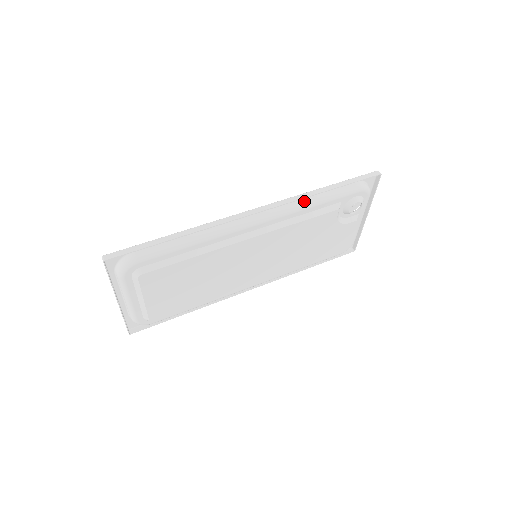
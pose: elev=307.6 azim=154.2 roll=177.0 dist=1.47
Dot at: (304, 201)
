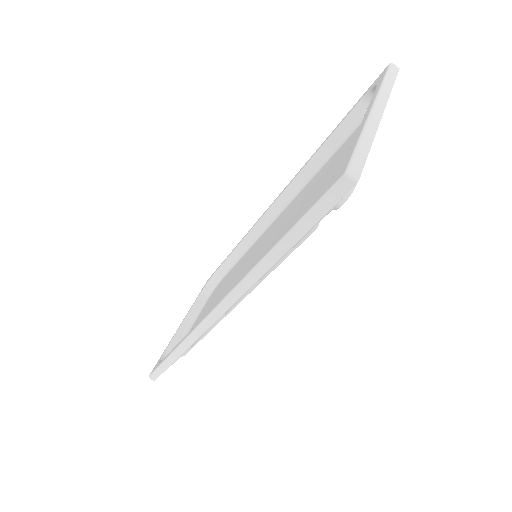
Dot at: occluded
